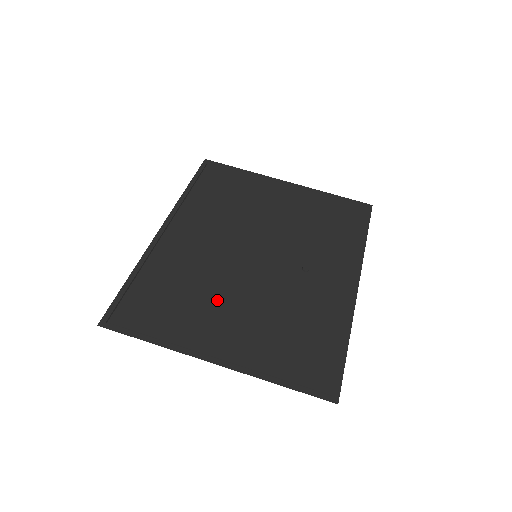
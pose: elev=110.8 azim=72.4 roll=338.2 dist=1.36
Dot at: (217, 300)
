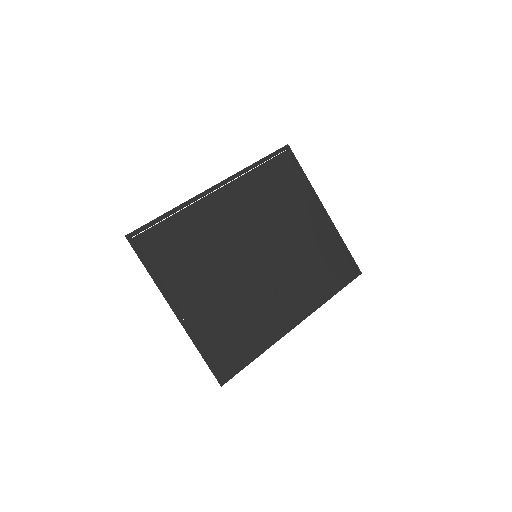
Dot at: (207, 271)
